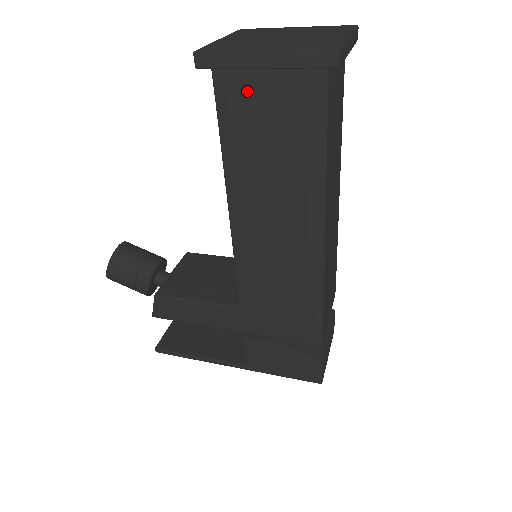
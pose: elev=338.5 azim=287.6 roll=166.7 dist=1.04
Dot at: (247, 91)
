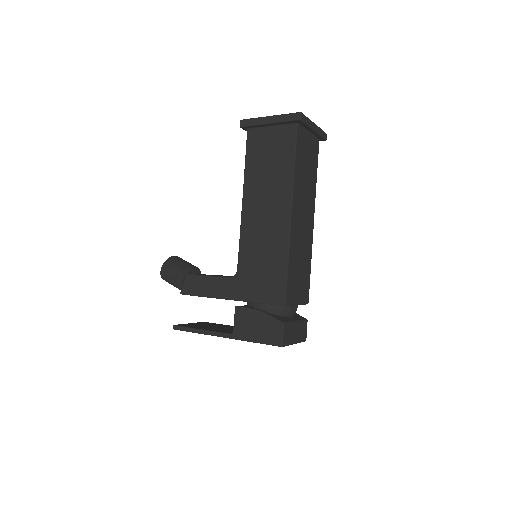
Dot at: (261, 138)
